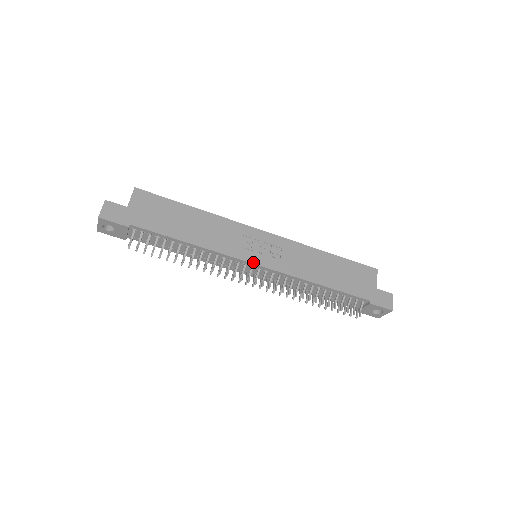
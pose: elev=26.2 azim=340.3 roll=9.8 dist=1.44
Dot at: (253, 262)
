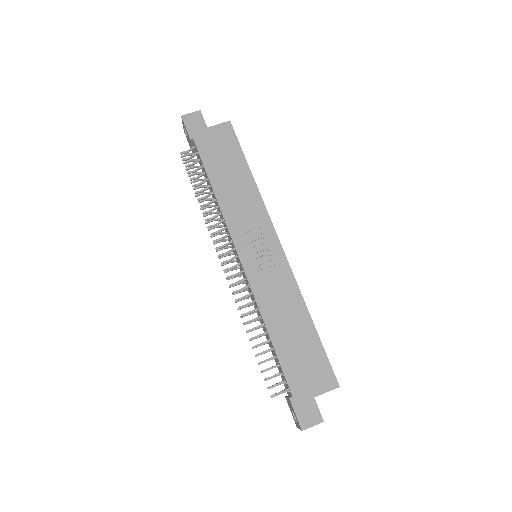
Dot at: (239, 252)
